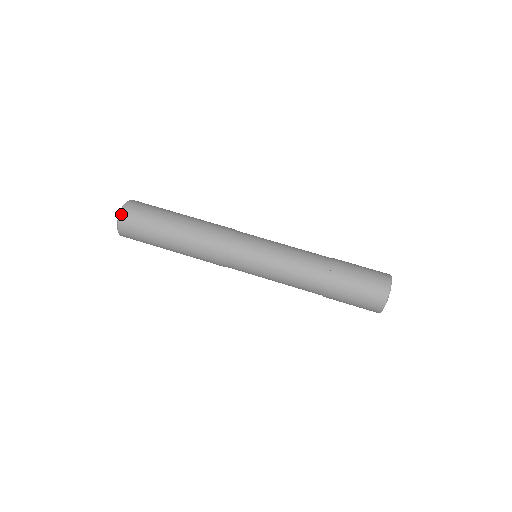
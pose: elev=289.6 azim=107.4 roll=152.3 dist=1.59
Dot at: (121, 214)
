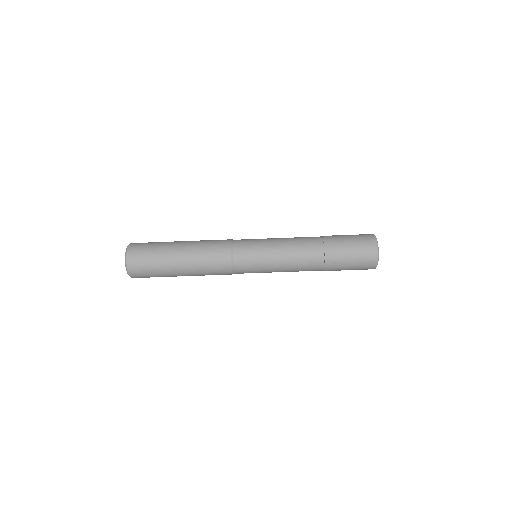
Dot at: (127, 262)
